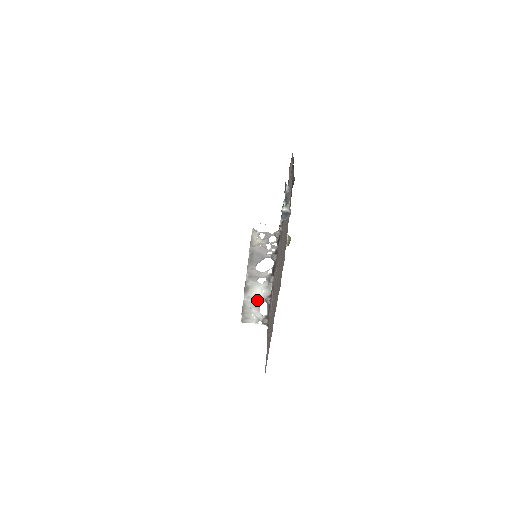
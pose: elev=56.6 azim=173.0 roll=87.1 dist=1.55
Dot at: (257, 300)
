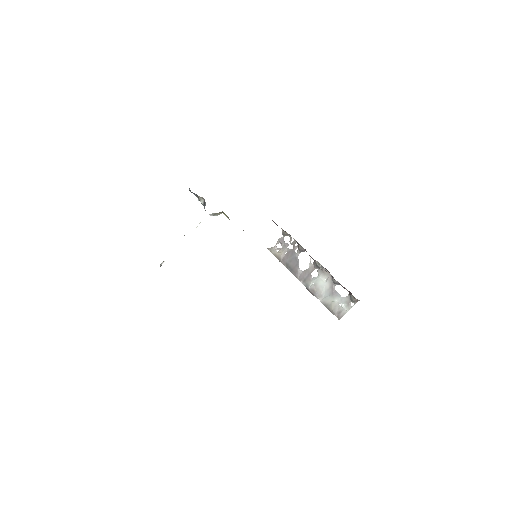
Dot at: (329, 291)
